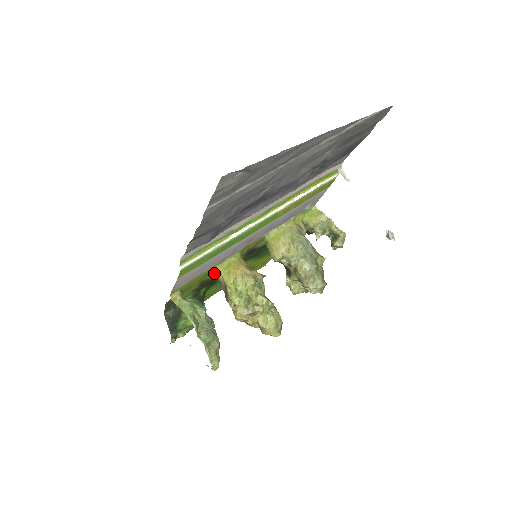
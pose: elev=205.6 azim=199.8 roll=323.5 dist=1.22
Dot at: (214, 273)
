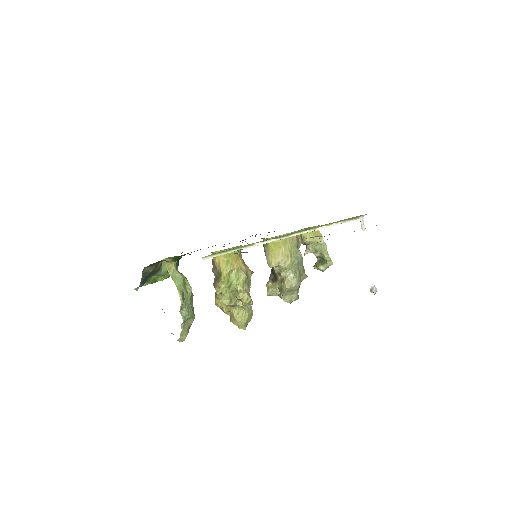
Dot at: occluded
